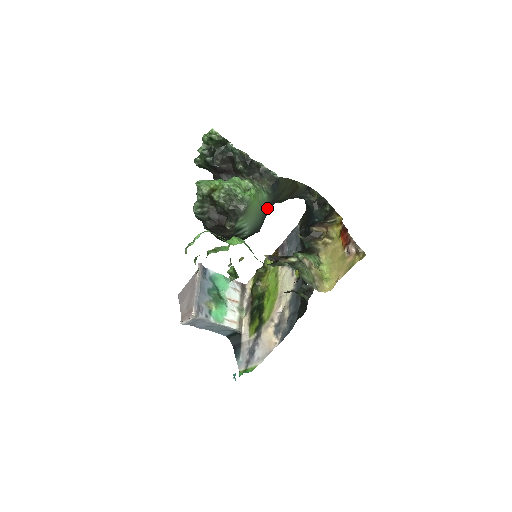
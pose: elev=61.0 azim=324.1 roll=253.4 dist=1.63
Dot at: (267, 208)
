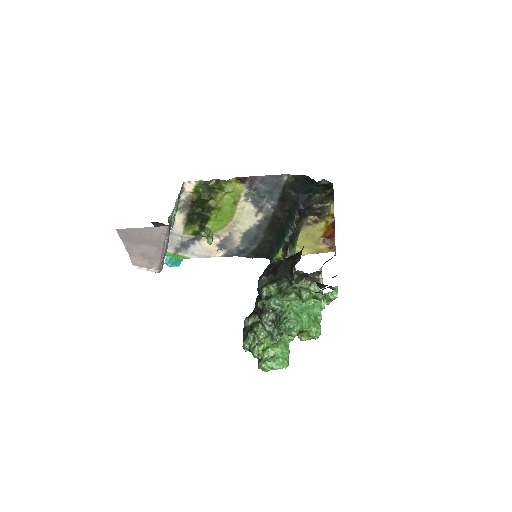
Dot at: occluded
